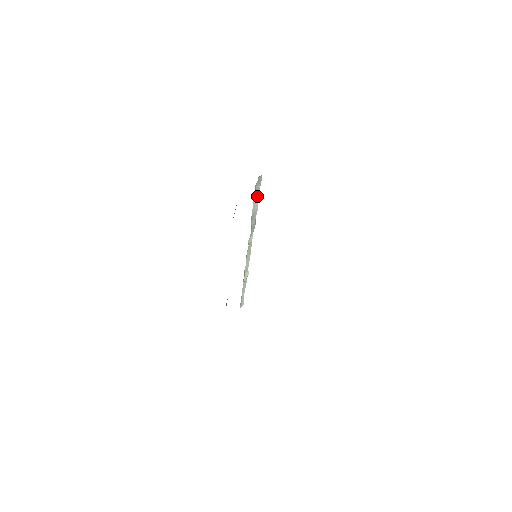
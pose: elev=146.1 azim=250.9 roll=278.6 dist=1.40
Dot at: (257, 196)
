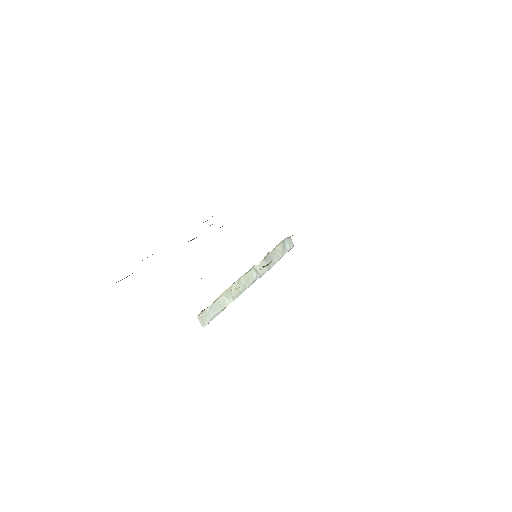
Dot at: (282, 253)
